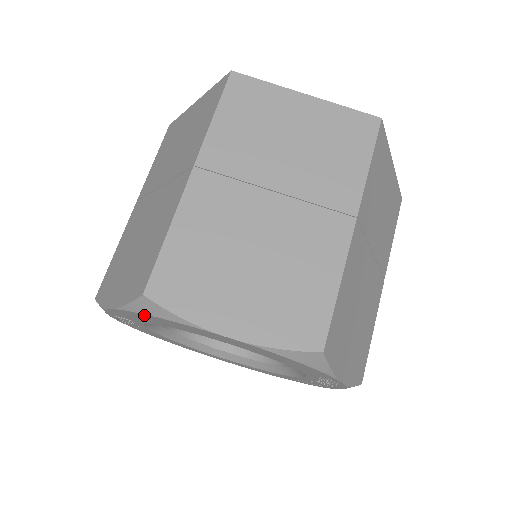
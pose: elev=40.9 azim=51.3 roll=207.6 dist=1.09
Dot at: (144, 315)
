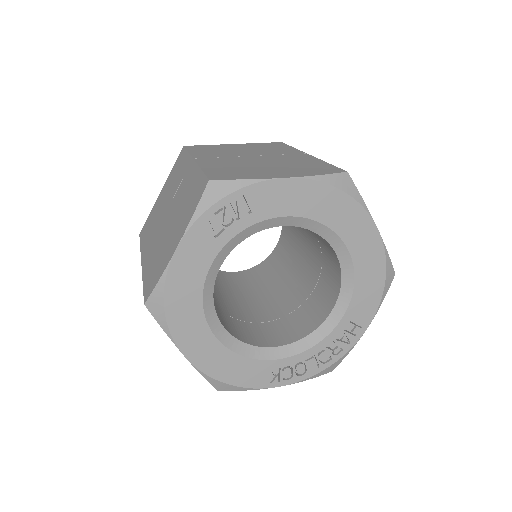
Dot at: (329, 190)
